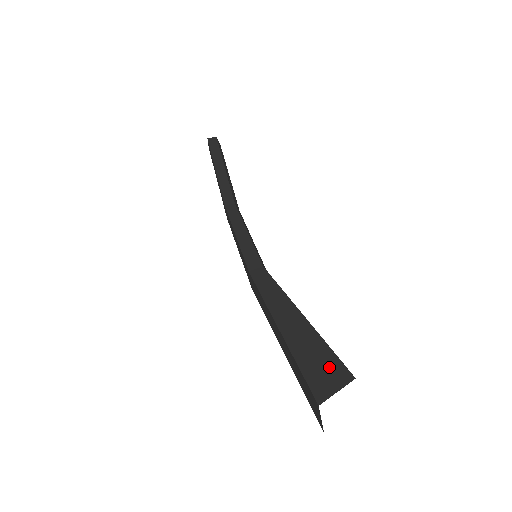
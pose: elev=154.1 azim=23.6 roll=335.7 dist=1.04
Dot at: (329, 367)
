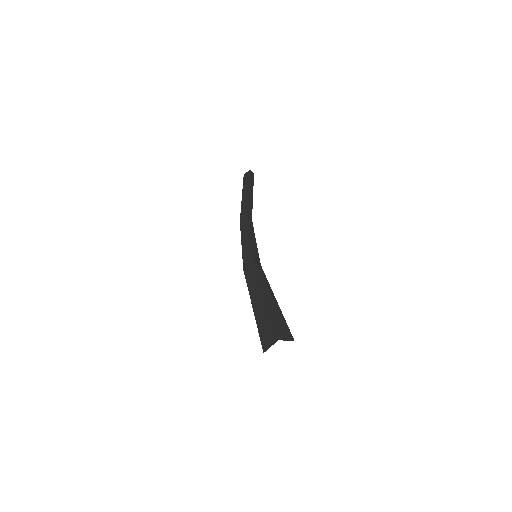
Dot at: (285, 330)
